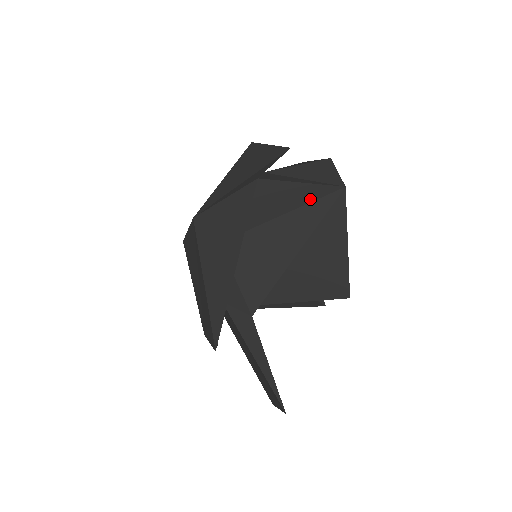
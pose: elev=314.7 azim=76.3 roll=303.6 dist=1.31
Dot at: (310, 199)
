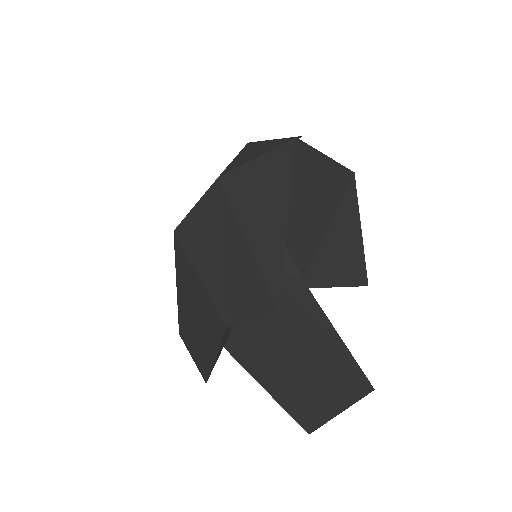
Dot at: (331, 175)
